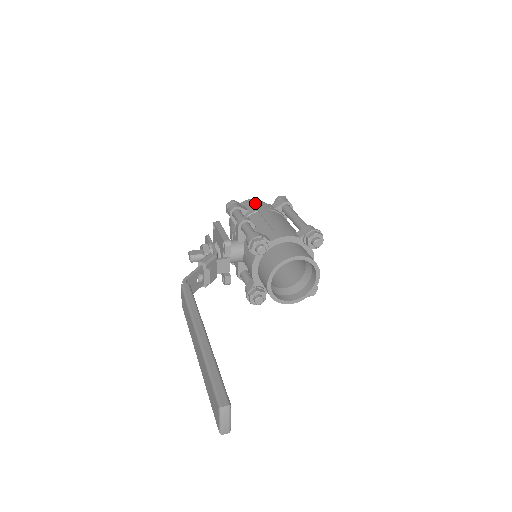
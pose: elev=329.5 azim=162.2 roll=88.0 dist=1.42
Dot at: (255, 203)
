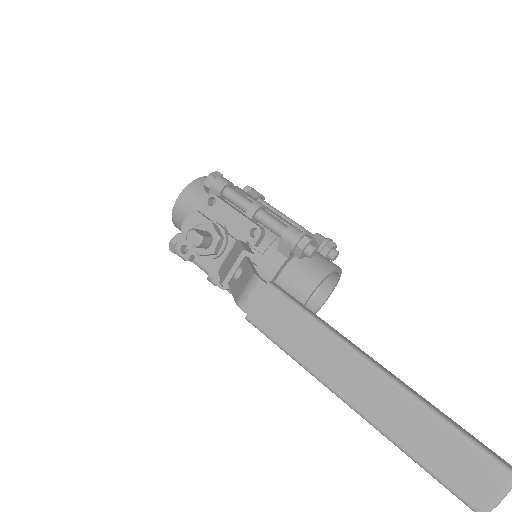
Dot at: occluded
